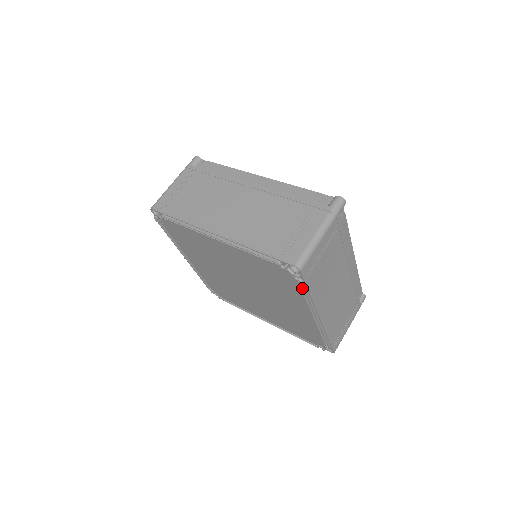
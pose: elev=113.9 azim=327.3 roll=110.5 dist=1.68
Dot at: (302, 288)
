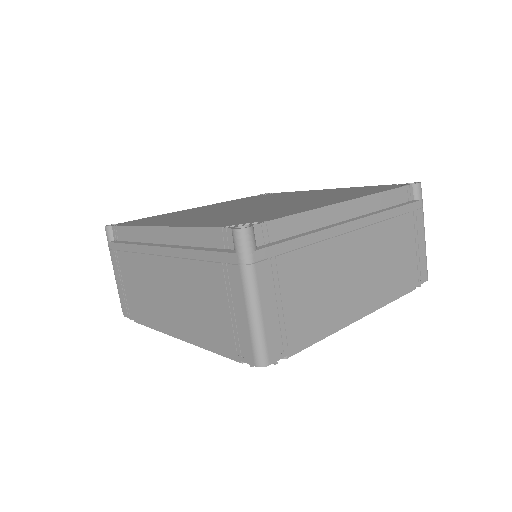
Dot at: occluded
